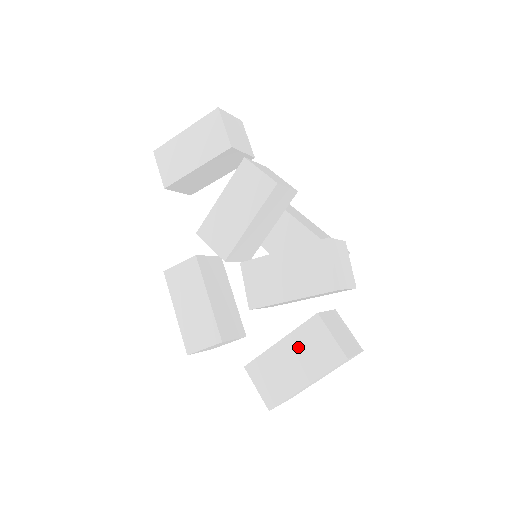
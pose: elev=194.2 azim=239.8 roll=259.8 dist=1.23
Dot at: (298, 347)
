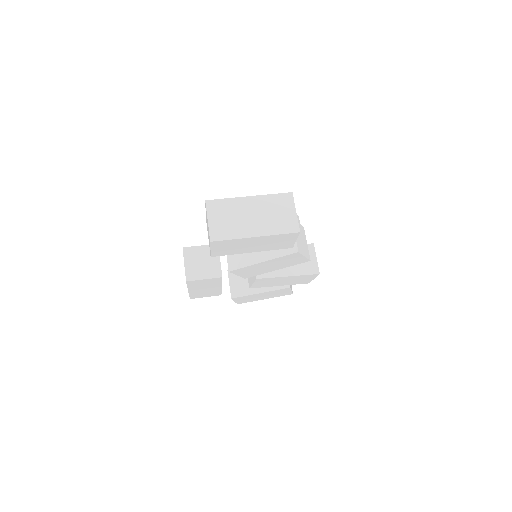
Dot at: (270, 294)
